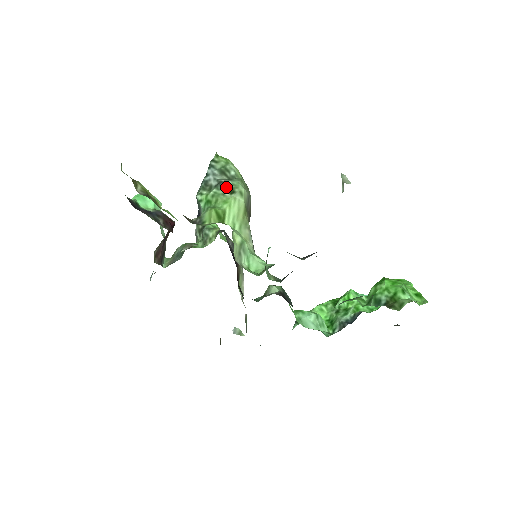
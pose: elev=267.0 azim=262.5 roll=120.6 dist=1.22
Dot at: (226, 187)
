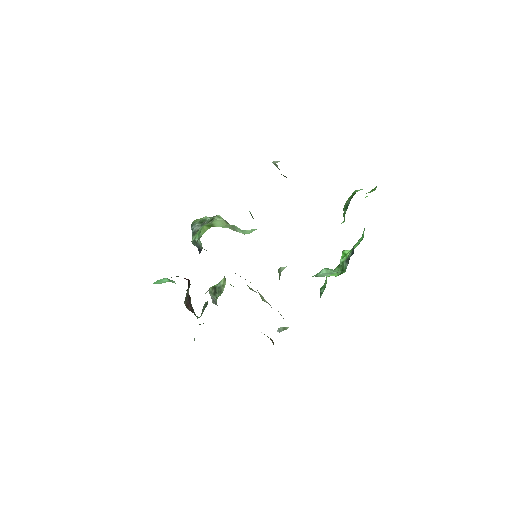
Dot at: (207, 222)
